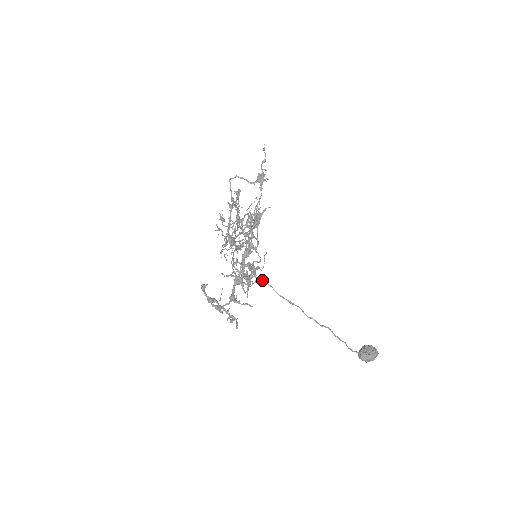
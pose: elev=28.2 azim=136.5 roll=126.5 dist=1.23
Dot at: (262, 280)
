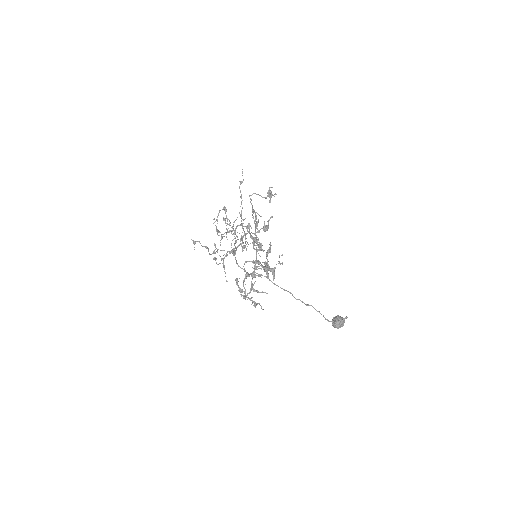
Dot at: (261, 275)
